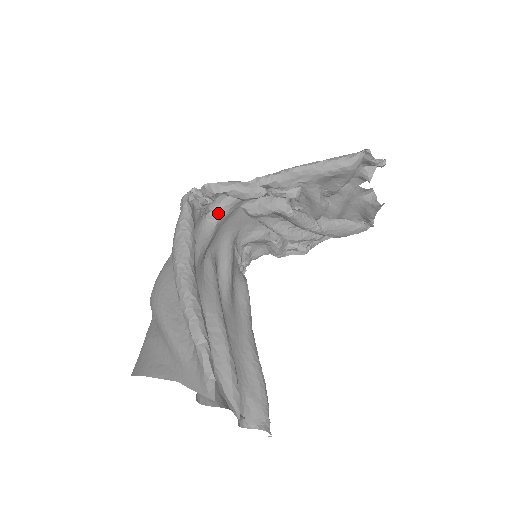
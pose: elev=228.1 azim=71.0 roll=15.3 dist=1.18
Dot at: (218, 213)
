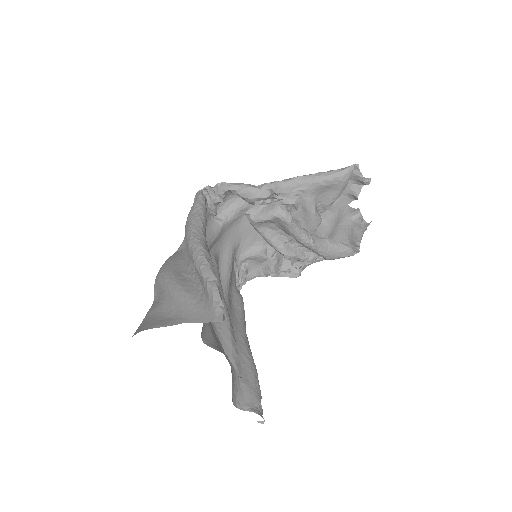
Dot at: (225, 216)
